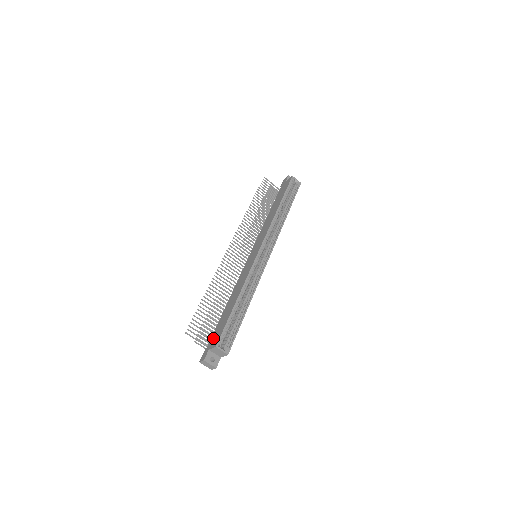
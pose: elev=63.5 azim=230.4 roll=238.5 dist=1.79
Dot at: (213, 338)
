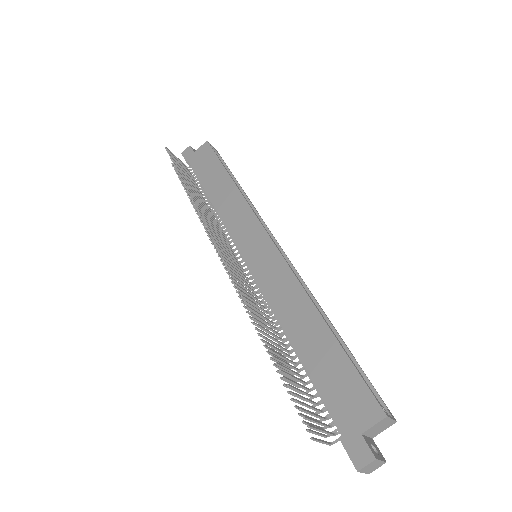
Dot at: (344, 409)
